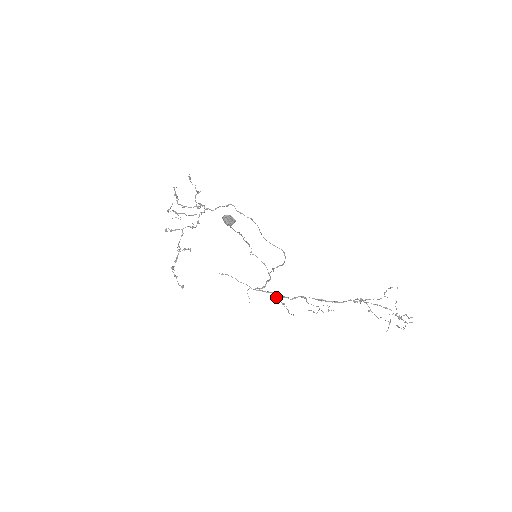
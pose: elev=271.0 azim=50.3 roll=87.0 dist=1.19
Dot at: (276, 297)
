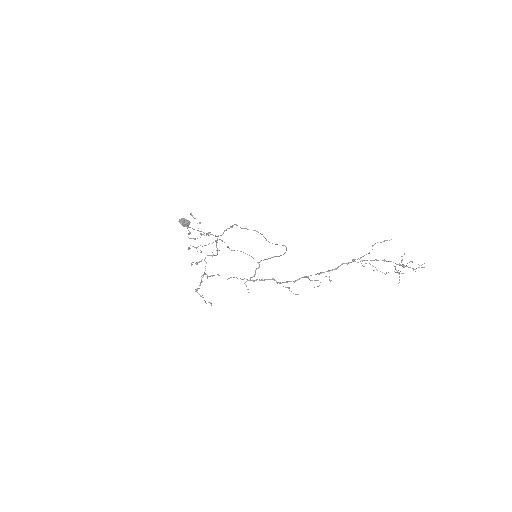
Dot at: occluded
